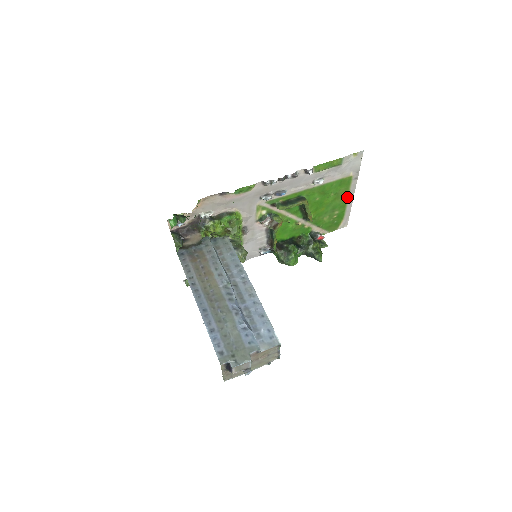
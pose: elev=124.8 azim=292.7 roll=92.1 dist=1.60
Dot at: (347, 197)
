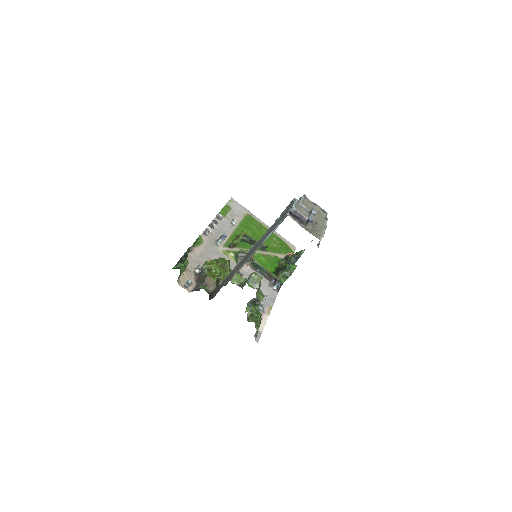
Dot at: (265, 228)
